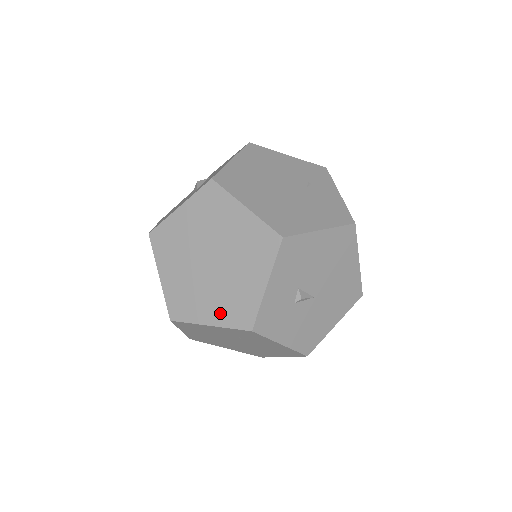
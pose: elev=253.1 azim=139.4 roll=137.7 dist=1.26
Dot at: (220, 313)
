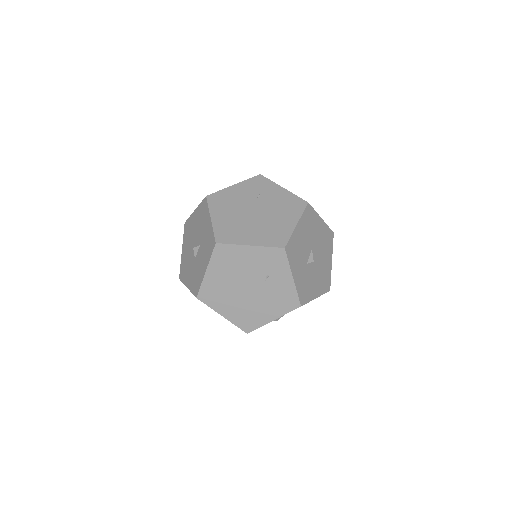
Dot at: occluded
